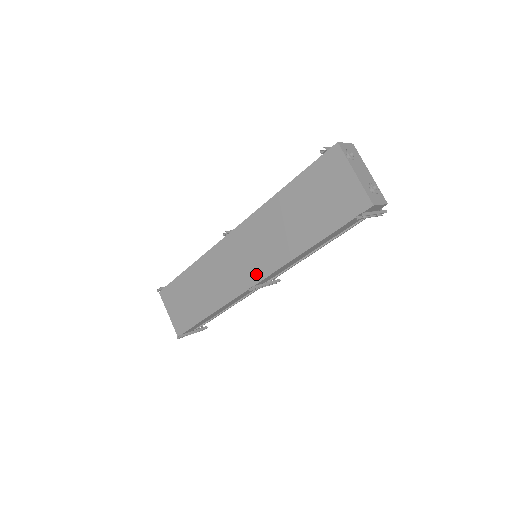
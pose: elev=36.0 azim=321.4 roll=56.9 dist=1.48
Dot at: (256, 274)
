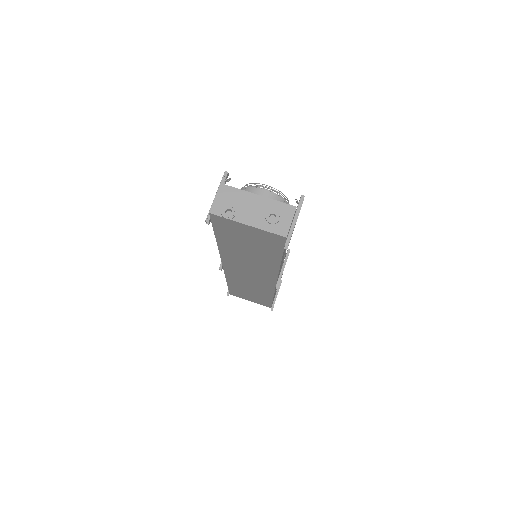
Dot at: (269, 280)
